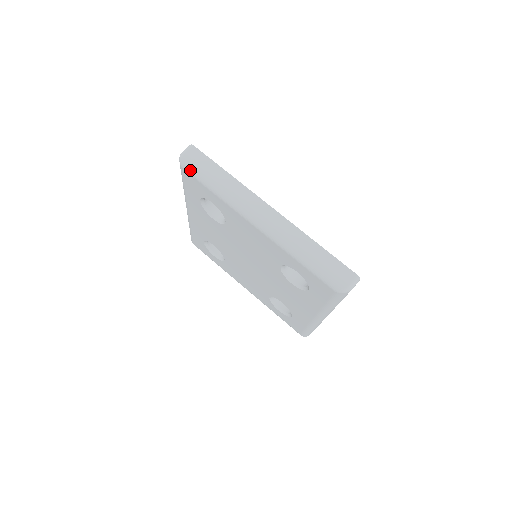
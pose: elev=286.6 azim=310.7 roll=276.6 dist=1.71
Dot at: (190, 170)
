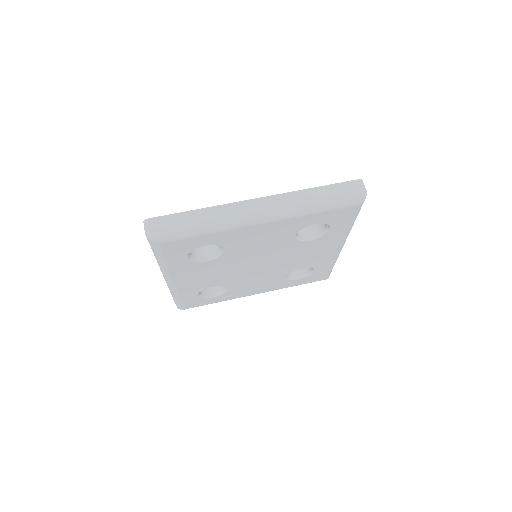
Dot at: (168, 238)
